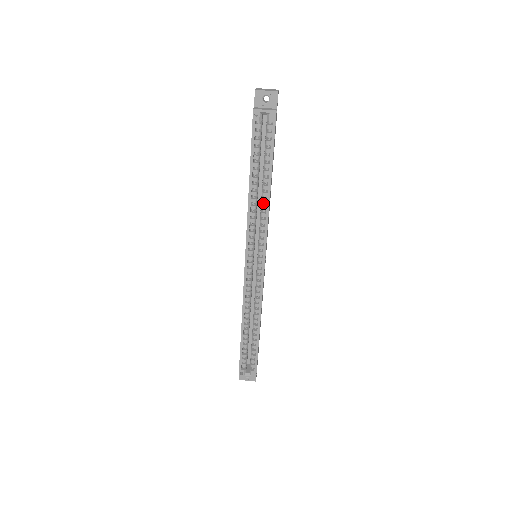
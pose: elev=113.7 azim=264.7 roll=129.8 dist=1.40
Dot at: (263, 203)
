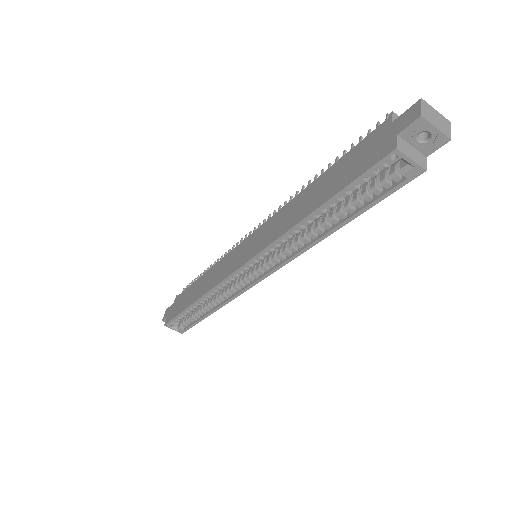
Dot at: (309, 235)
